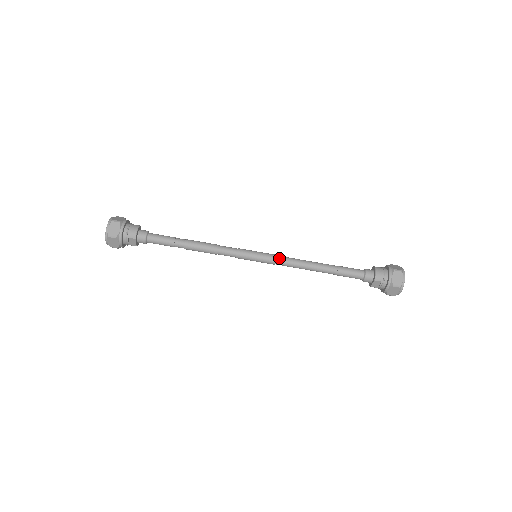
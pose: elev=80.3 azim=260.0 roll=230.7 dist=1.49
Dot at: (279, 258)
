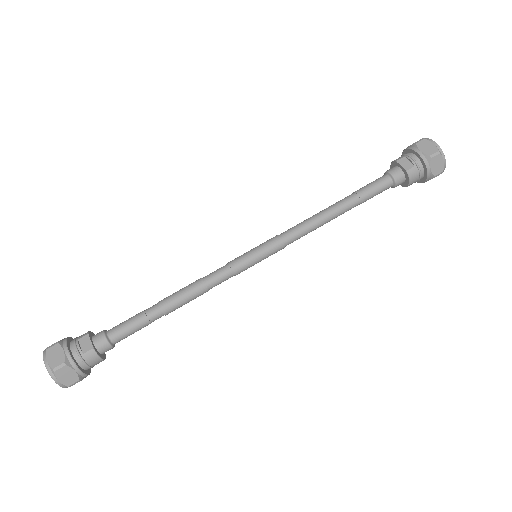
Dot at: (281, 234)
